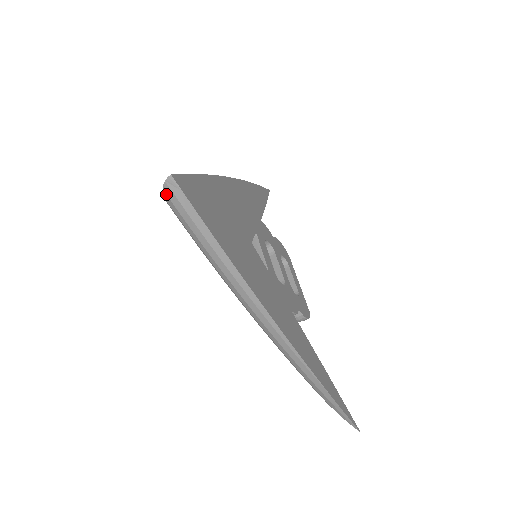
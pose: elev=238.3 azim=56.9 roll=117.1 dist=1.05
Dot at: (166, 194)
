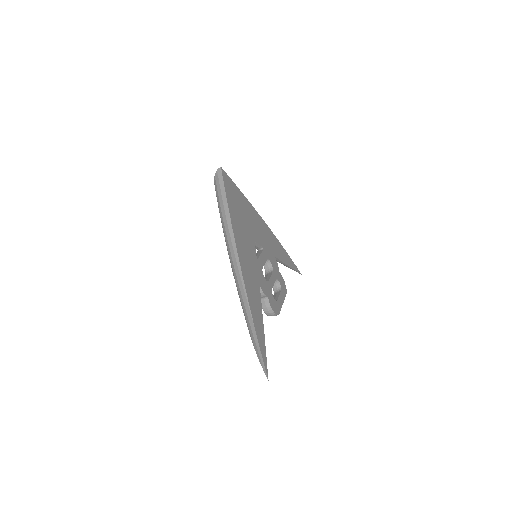
Dot at: (215, 178)
